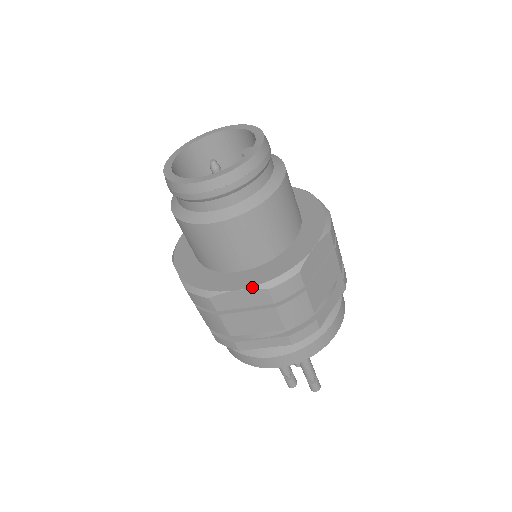
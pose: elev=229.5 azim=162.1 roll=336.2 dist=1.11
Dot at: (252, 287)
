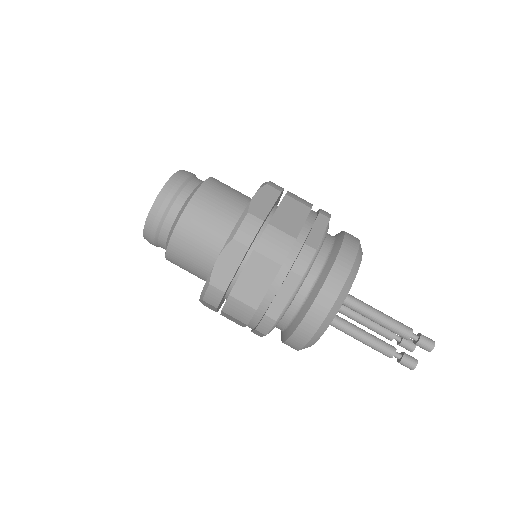
Dot at: (223, 247)
